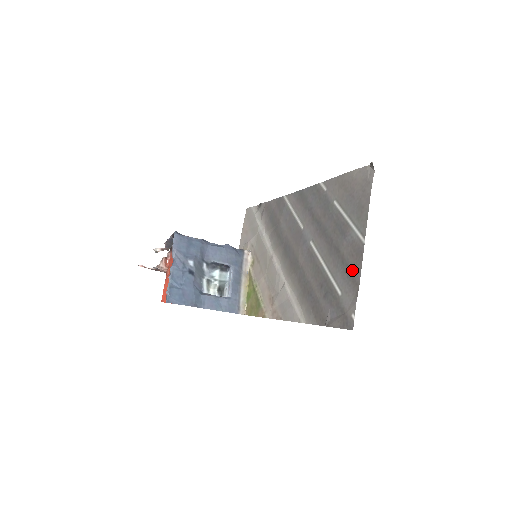
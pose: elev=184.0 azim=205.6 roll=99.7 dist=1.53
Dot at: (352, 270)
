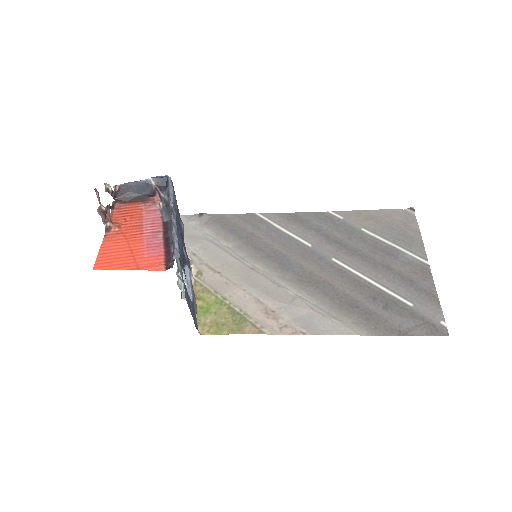
Dot at: (421, 285)
